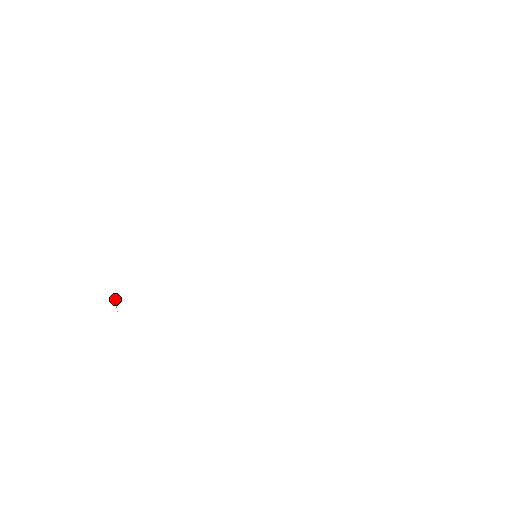
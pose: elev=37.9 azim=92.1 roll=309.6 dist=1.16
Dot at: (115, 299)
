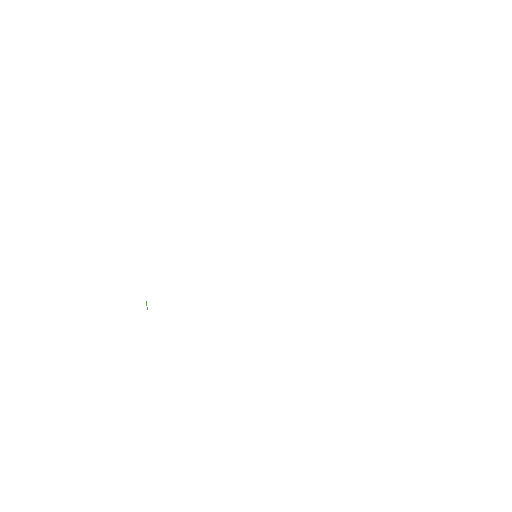
Dot at: occluded
